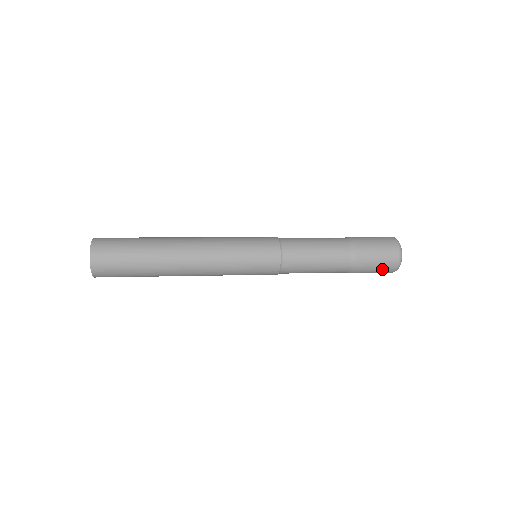
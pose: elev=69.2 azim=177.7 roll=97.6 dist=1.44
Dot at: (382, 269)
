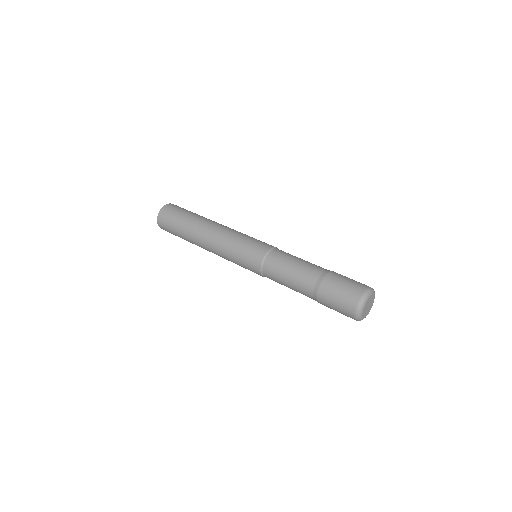
Dot at: (344, 300)
